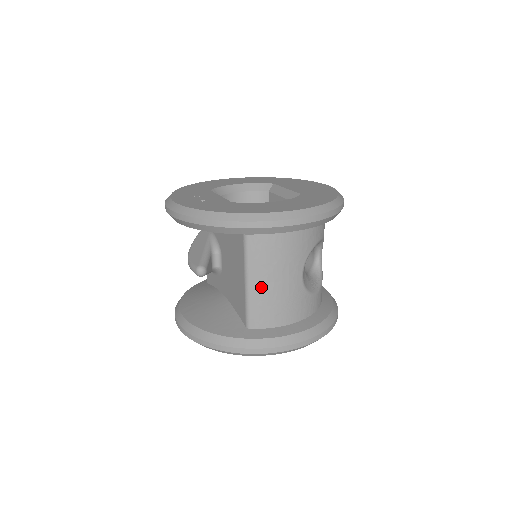
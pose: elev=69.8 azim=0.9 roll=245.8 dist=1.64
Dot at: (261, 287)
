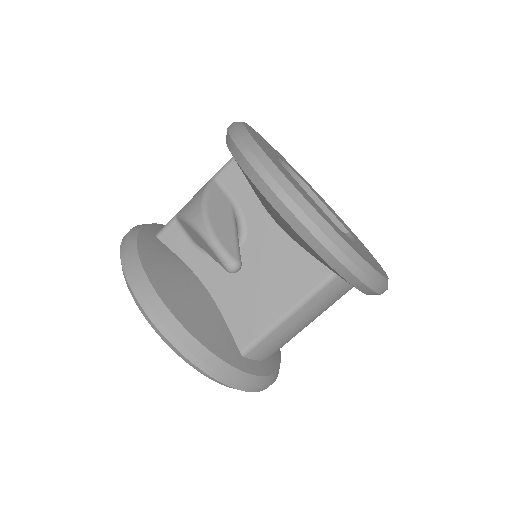
Dot at: (293, 325)
